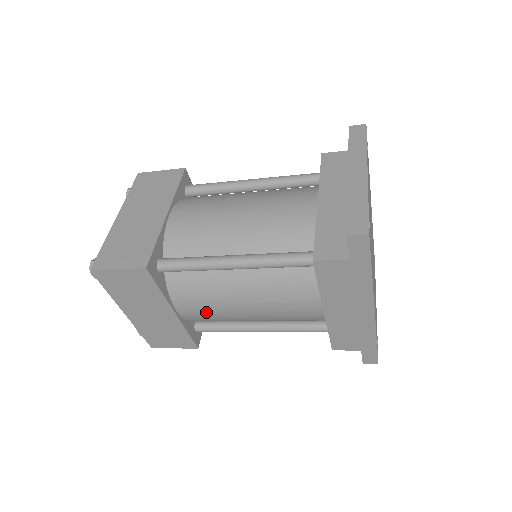
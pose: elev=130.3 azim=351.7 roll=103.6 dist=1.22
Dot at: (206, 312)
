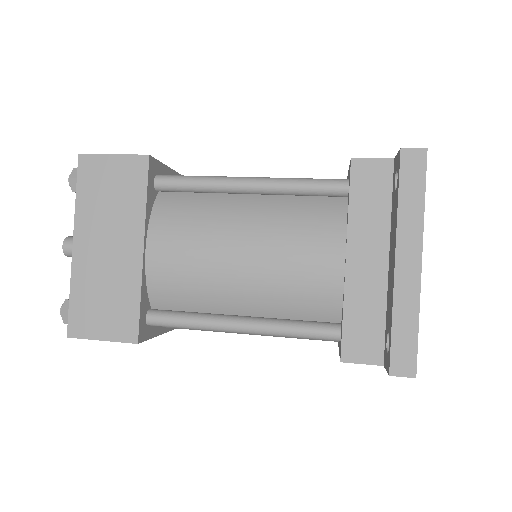
Dot at: occluded
